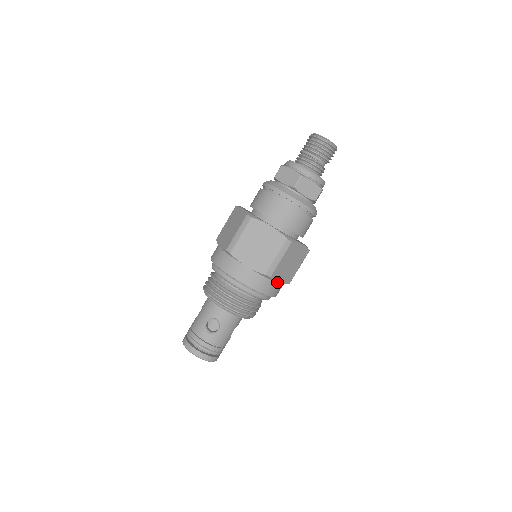
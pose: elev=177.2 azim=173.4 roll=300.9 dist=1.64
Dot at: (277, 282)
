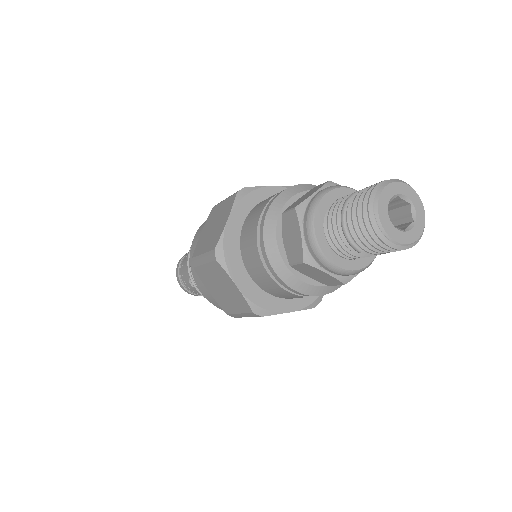
Dot at: occluded
